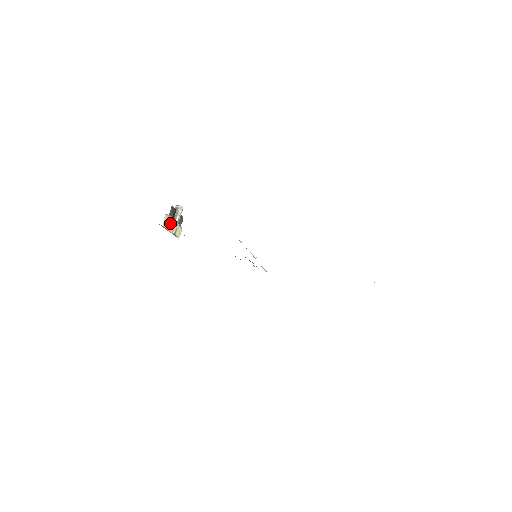
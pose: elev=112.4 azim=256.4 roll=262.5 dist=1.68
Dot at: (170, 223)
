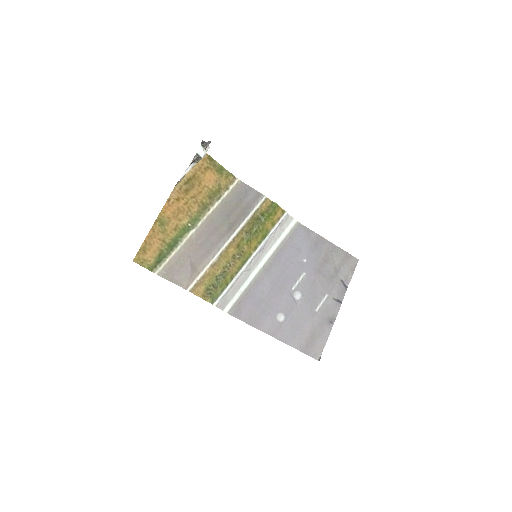
Dot at: occluded
